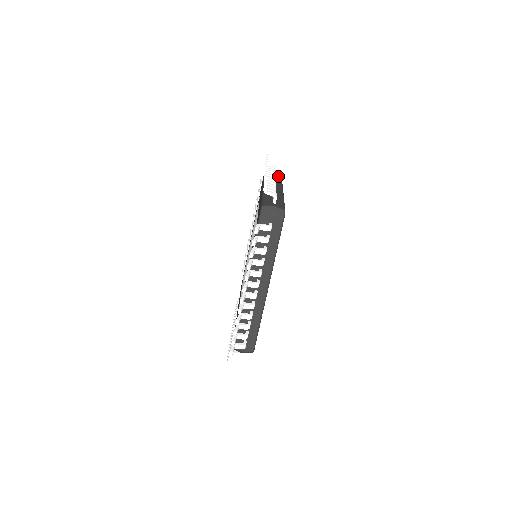
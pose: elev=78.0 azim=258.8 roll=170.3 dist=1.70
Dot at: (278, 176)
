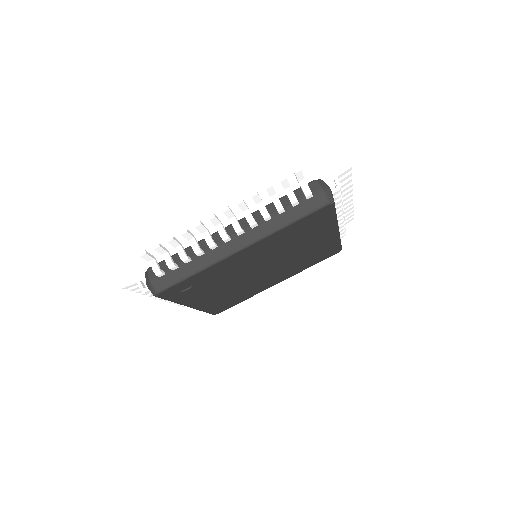
Dot at: occluded
